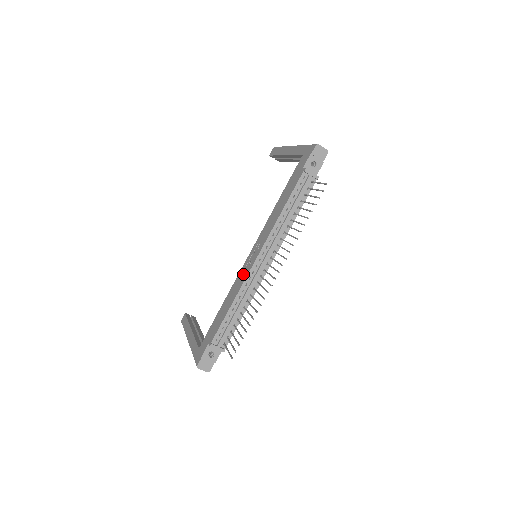
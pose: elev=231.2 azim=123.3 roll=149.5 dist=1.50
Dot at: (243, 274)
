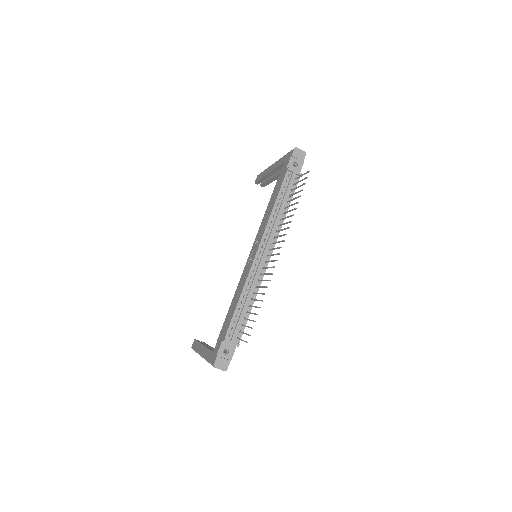
Dot at: (246, 270)
